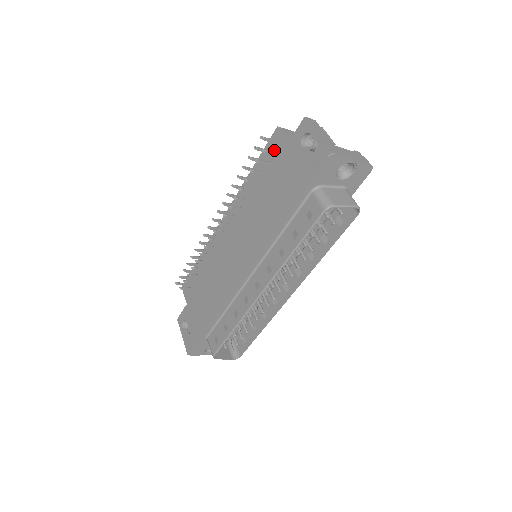
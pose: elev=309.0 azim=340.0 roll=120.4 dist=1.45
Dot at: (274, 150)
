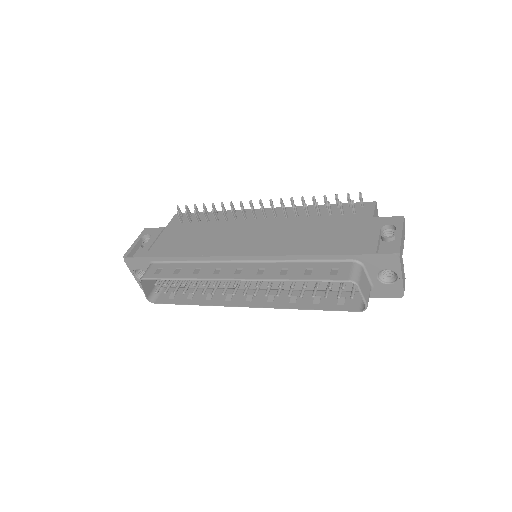
Dot at: (357, 211)
